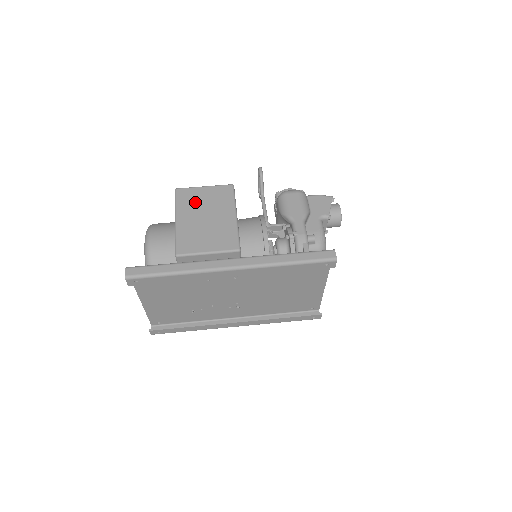
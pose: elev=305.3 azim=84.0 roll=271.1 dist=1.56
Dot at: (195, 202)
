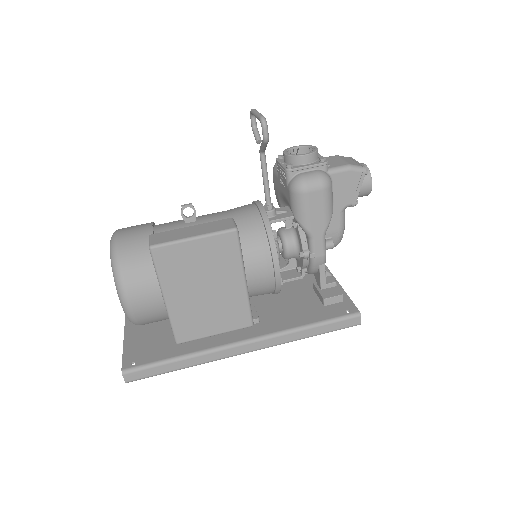
Dot at: (185, 269)
